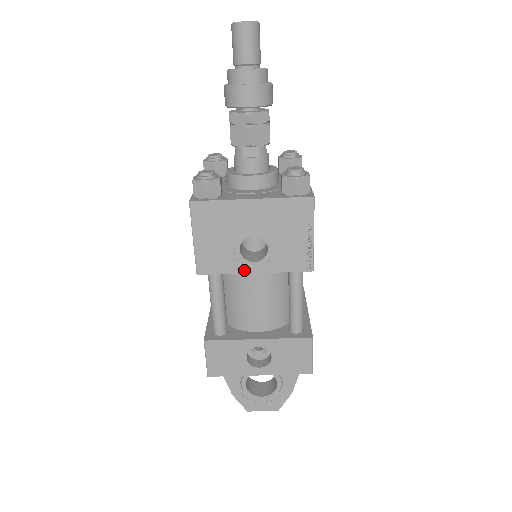
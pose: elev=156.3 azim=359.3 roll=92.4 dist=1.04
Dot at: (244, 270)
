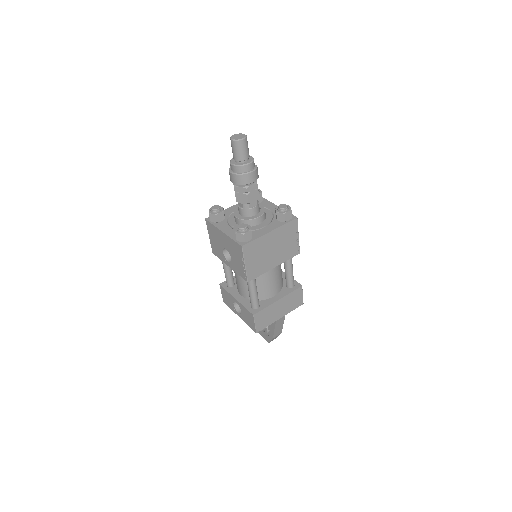
Dot at: (226, 263)
